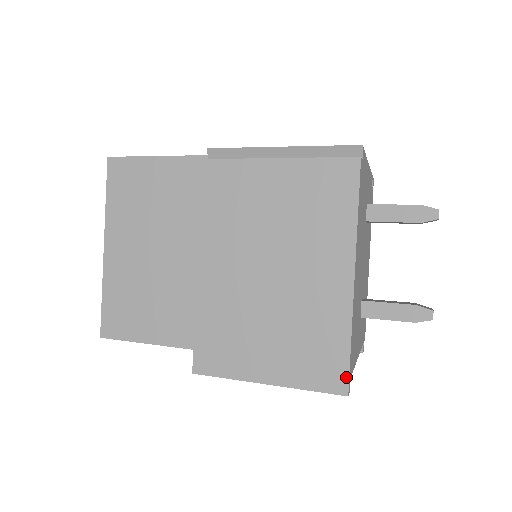
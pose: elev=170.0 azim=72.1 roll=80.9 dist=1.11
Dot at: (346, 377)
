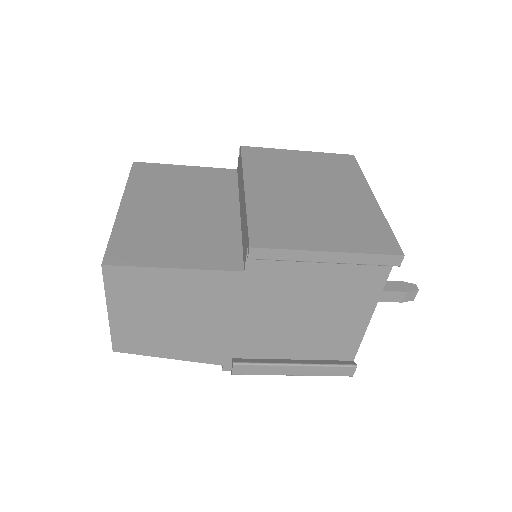
Dot at: (397, 244)
